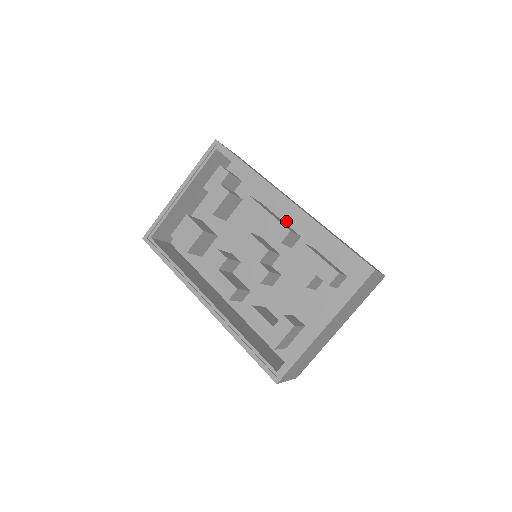
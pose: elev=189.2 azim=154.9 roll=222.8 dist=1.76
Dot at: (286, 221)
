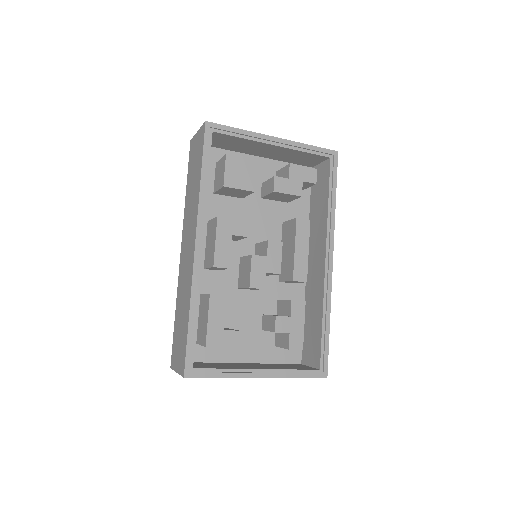
Dot at: occluded
